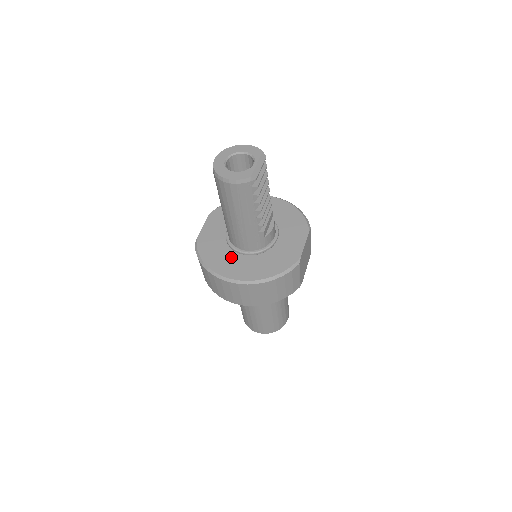
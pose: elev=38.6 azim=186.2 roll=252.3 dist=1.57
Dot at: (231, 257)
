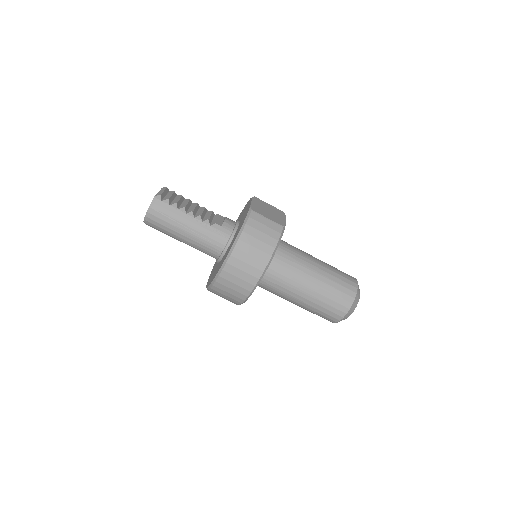
Dot at: (220, 262)
